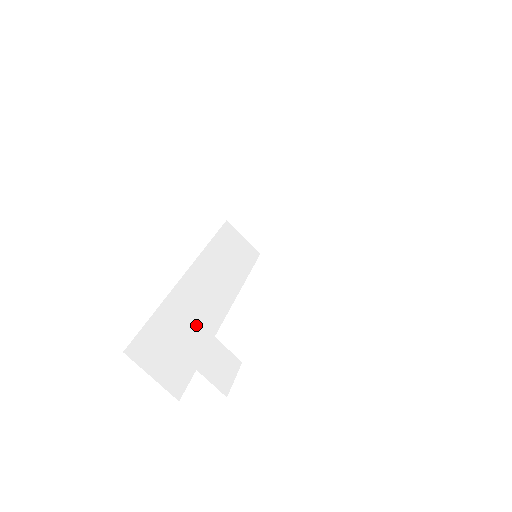
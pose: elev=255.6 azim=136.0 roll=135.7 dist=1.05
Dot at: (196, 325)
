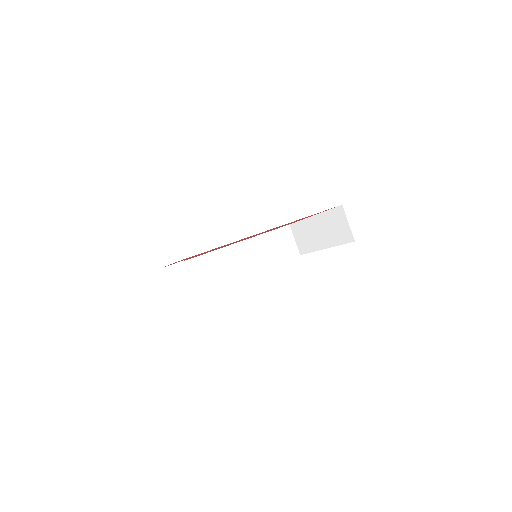
Dot at: (186, 272)
